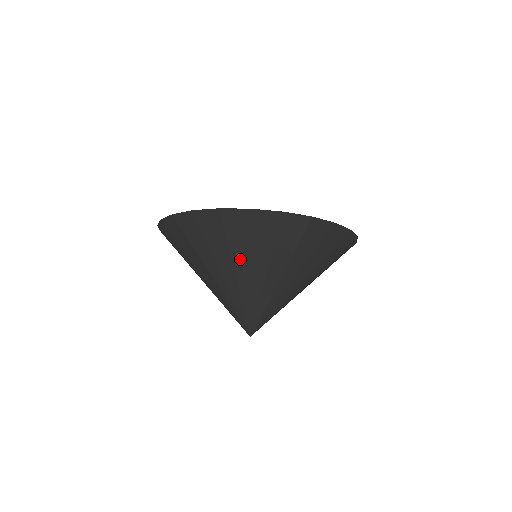
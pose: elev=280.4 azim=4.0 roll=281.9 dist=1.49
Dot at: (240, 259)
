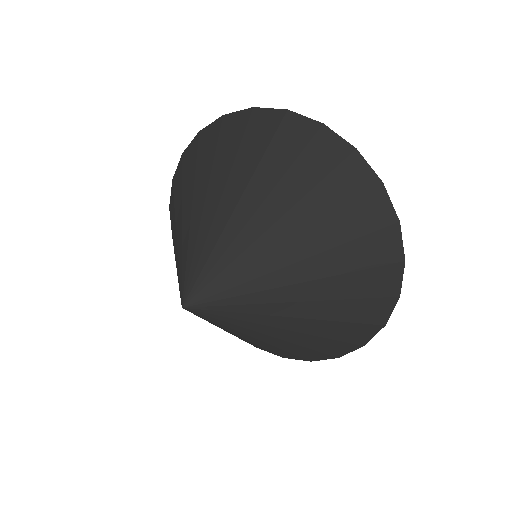
Dot at: (188, 191)
